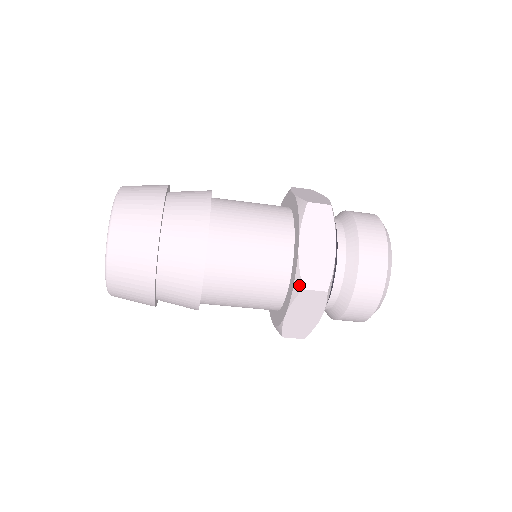
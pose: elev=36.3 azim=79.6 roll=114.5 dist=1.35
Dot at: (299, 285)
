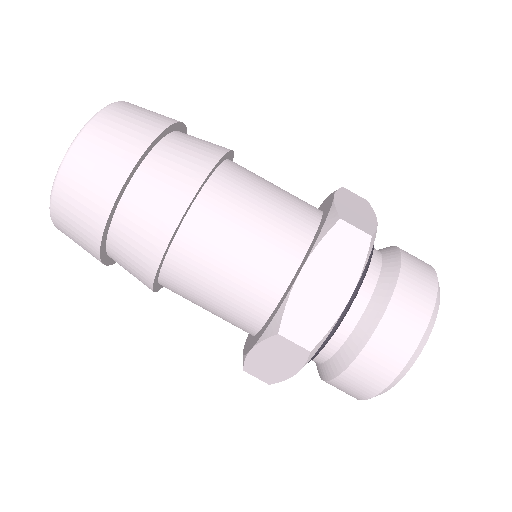
Dot at: (276, 325)
